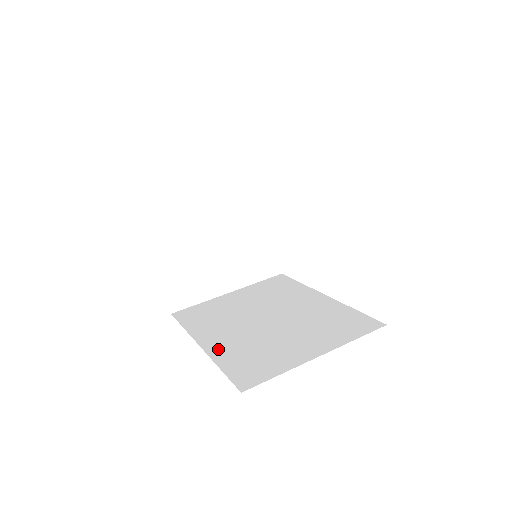
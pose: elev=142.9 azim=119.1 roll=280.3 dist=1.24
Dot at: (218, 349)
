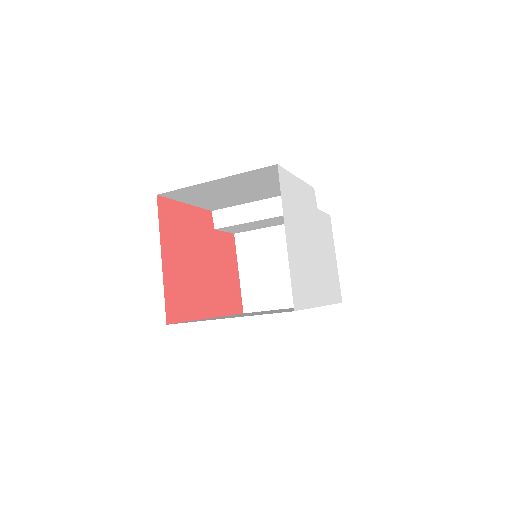
Dot at: (210, 318)
